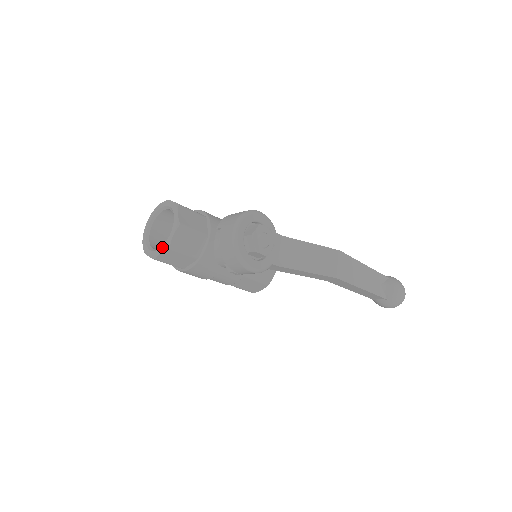
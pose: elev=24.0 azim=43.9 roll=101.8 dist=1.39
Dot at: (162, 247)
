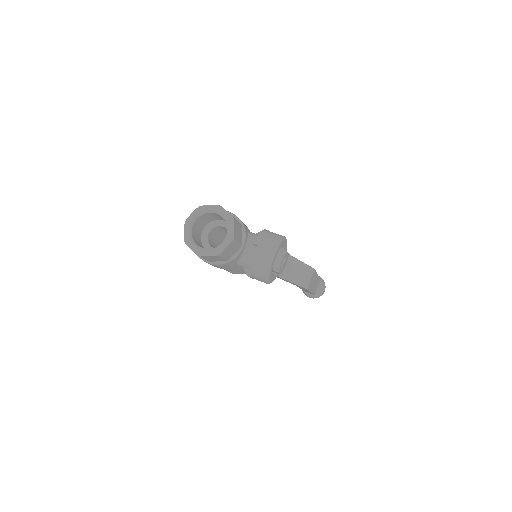
Dot at: (212, 251)
